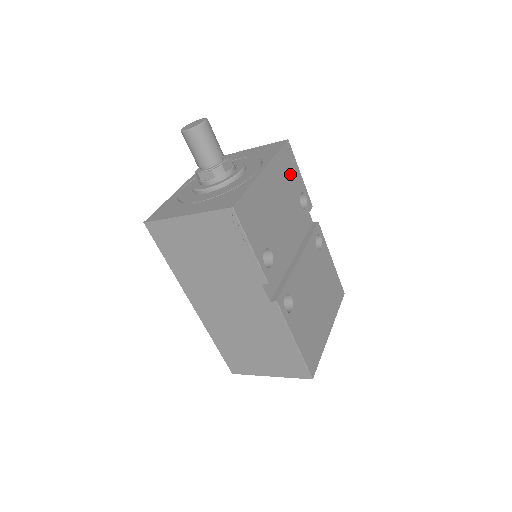
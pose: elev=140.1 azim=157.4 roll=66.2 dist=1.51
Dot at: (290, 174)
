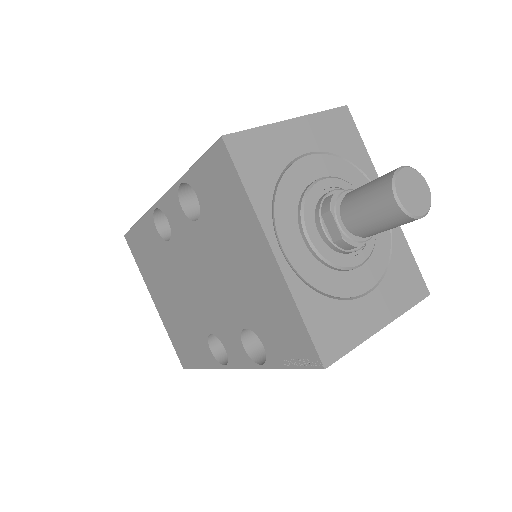
Dot at: occluded
